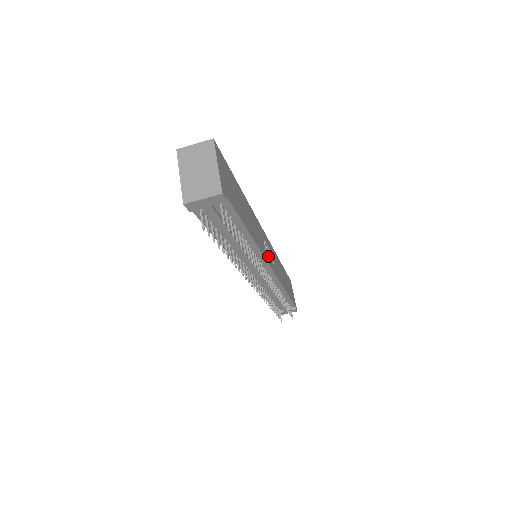
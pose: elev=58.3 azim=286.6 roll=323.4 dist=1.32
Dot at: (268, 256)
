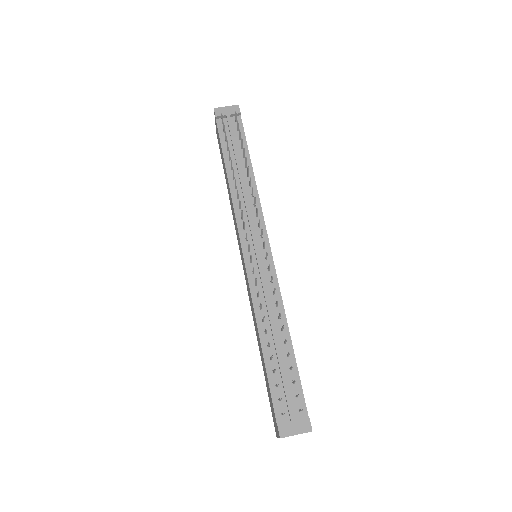
Dot at: occluded
